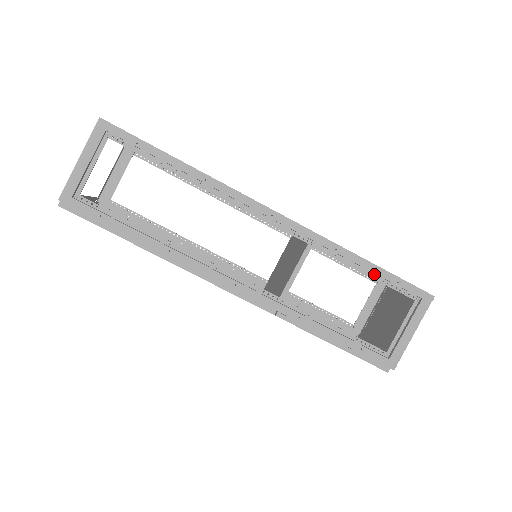
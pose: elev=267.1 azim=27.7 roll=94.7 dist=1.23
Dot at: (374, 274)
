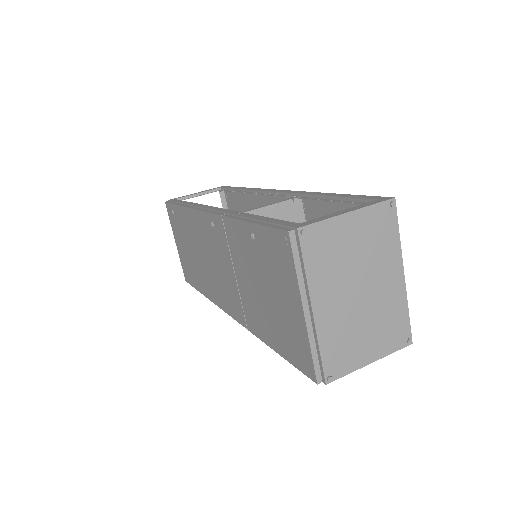
Dot at: (336, 200)
